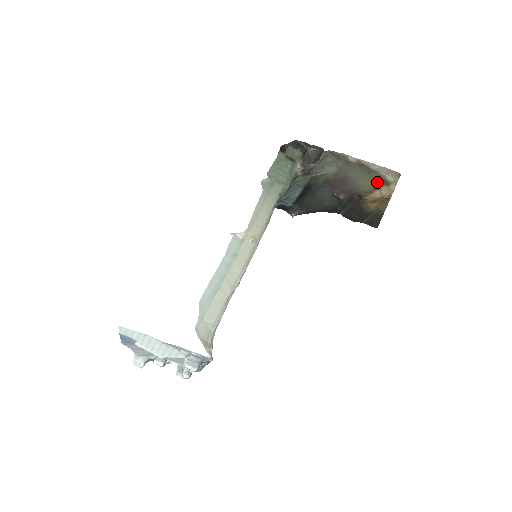
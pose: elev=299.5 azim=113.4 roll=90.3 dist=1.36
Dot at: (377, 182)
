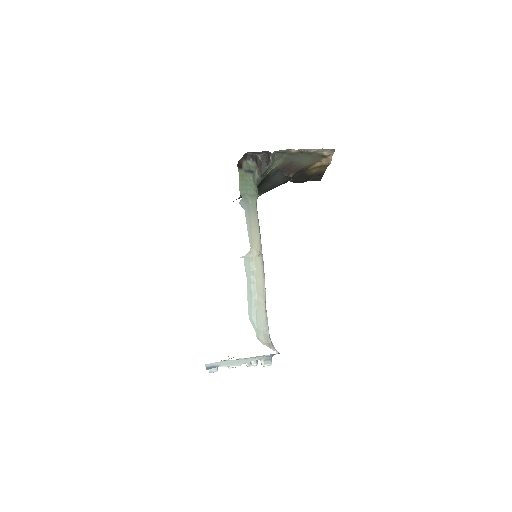
Dot at: (317, 158)
